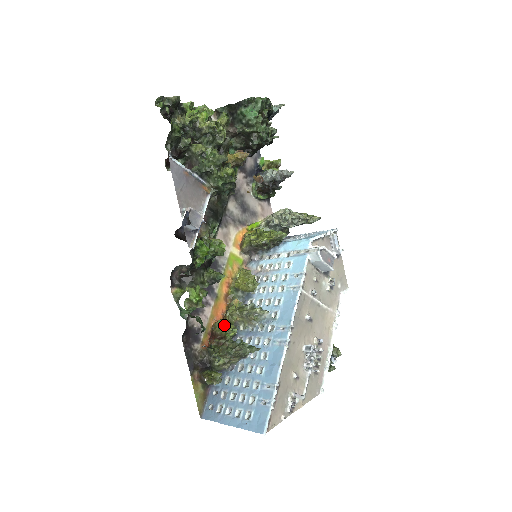
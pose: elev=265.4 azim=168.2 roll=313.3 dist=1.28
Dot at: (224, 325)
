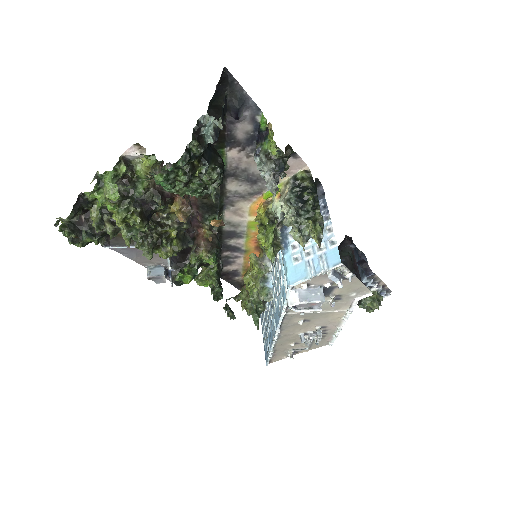
Dot at: (246, 285)
